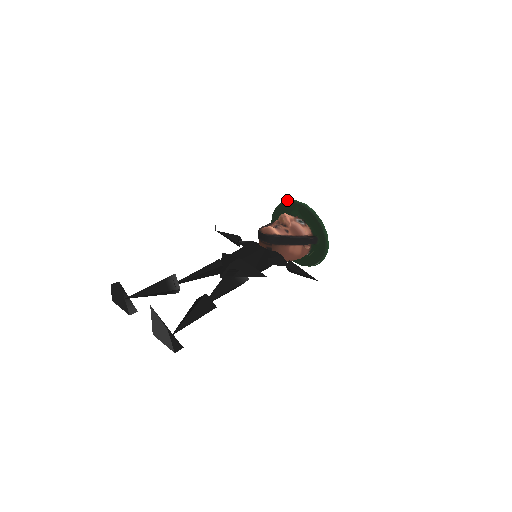
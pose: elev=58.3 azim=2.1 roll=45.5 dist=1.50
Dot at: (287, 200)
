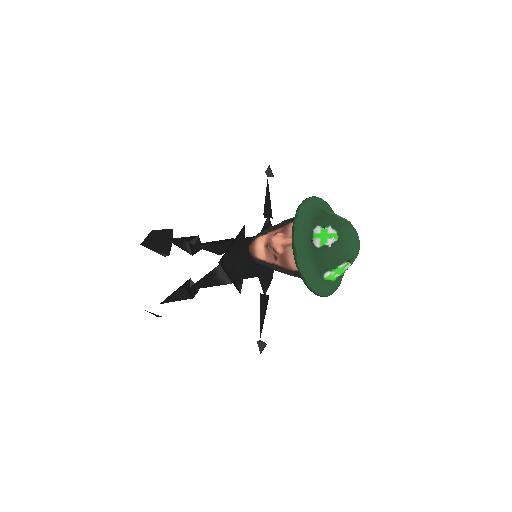
Dot at: occluded
